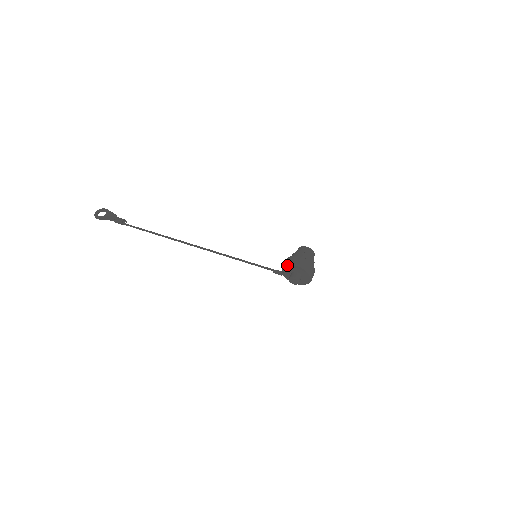
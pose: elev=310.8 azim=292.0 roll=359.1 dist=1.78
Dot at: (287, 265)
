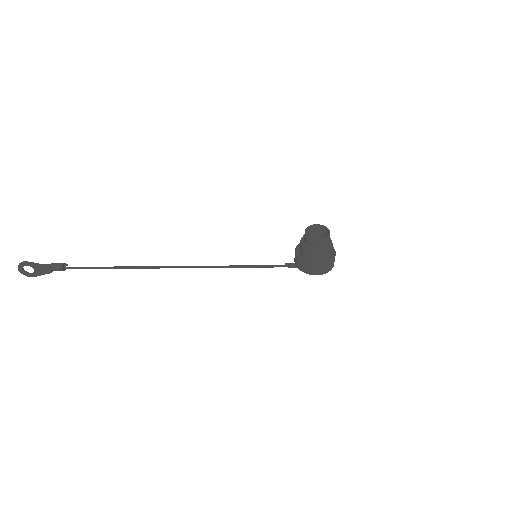
Dot at: occluded
